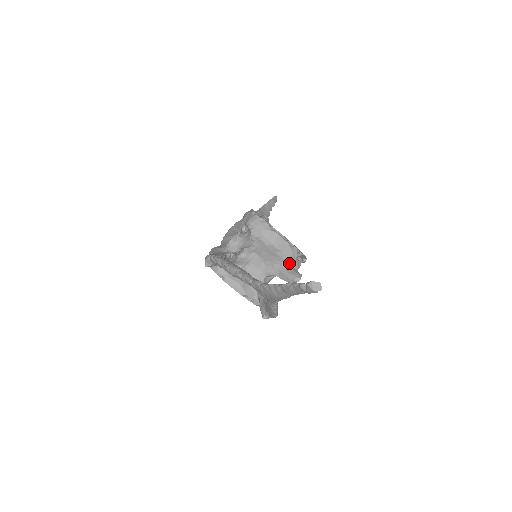
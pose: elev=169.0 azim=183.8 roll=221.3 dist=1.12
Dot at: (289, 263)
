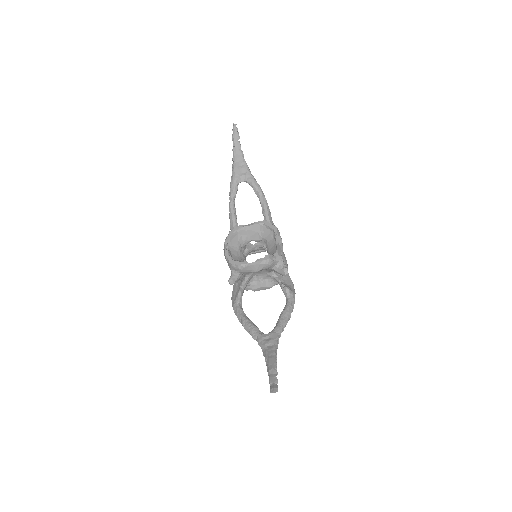
Dot at: (274, 266)
